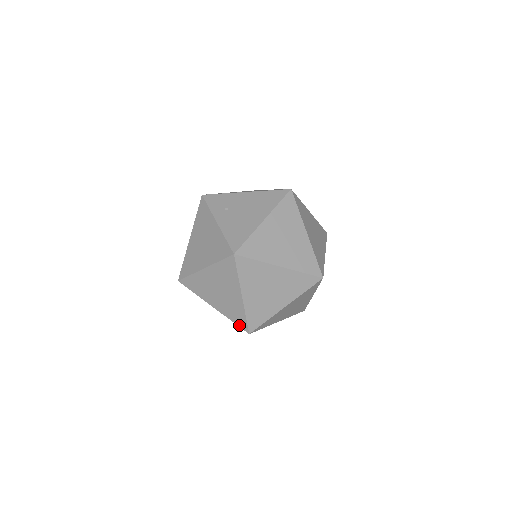
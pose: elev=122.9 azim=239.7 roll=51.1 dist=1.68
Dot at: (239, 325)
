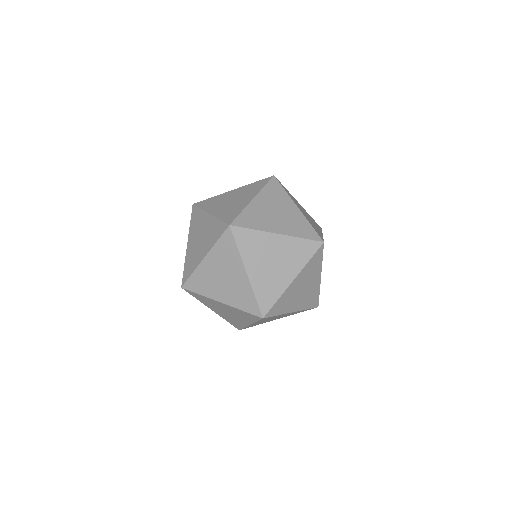
Dot at: occluded
